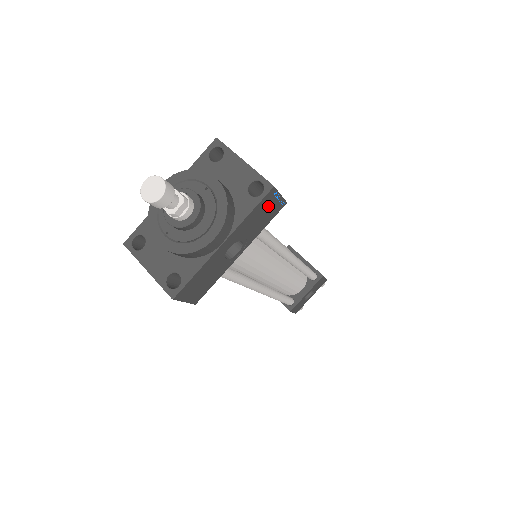
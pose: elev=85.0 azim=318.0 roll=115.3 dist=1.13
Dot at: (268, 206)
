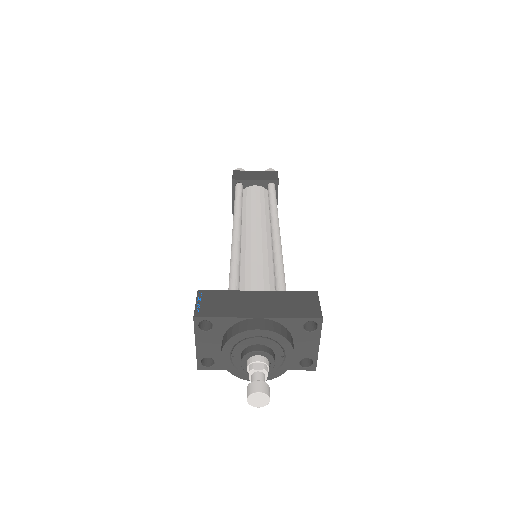
Dot at: occluded
